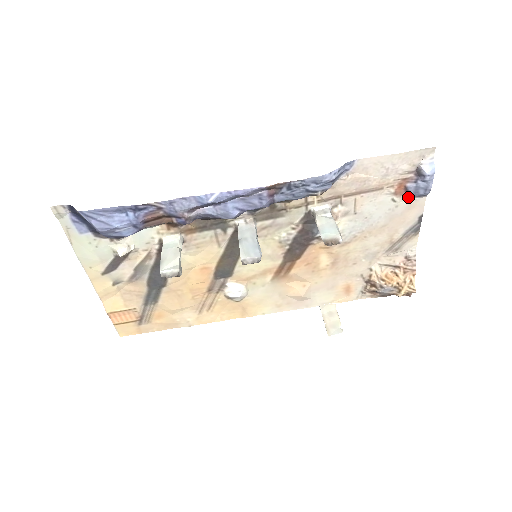
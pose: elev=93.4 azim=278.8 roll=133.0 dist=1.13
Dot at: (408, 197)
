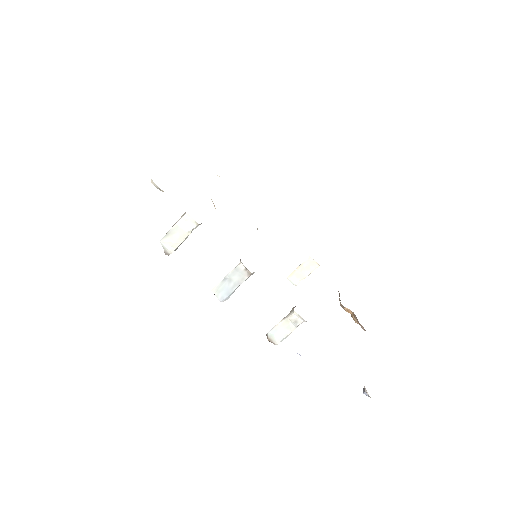
Dot at: occluded
